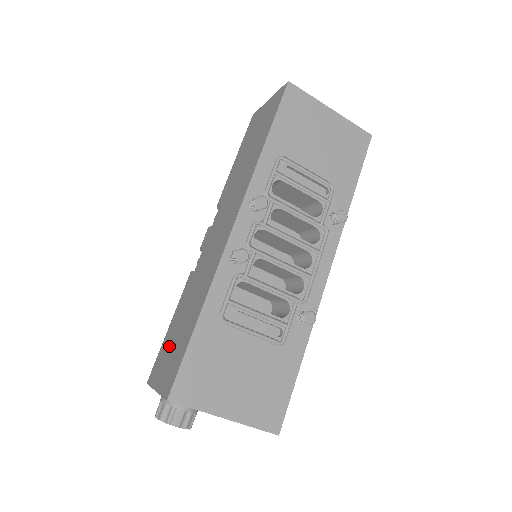
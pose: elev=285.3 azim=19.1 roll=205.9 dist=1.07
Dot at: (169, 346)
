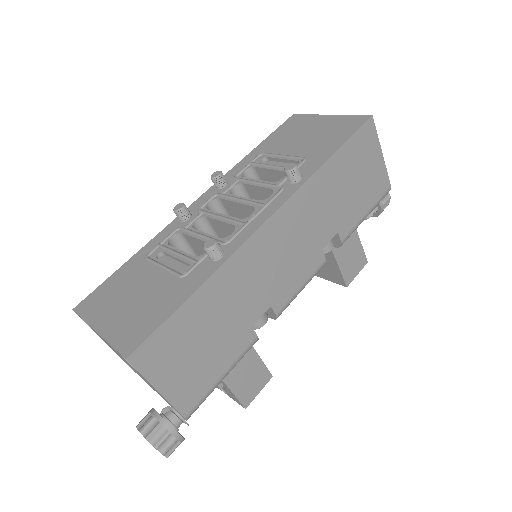
Dot at: occluded
